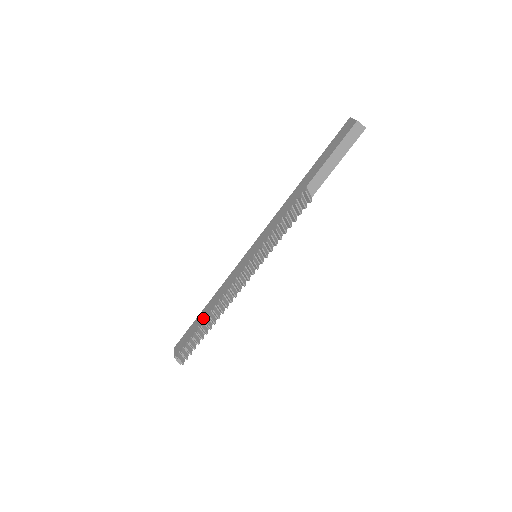
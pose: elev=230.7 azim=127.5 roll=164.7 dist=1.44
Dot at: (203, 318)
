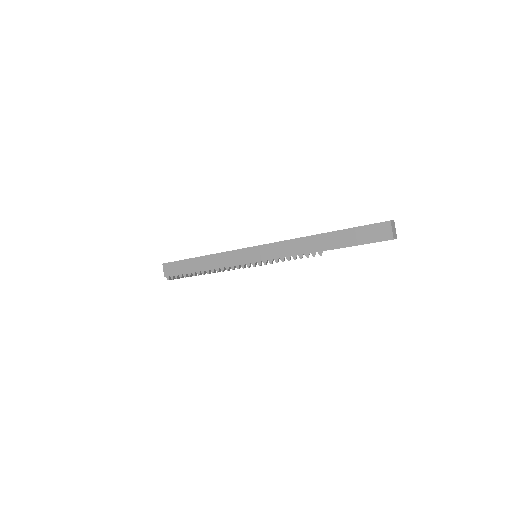
Dot at: (196, 270)
